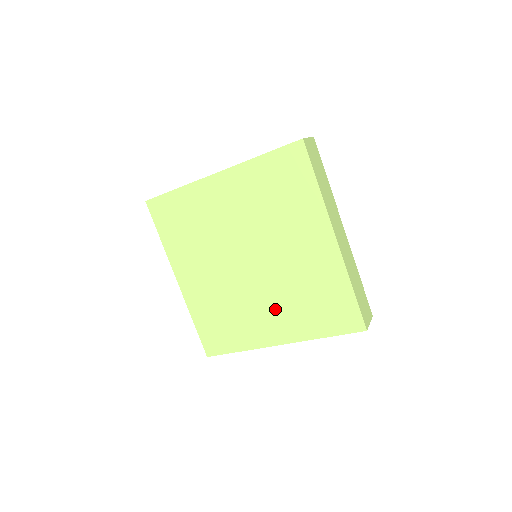
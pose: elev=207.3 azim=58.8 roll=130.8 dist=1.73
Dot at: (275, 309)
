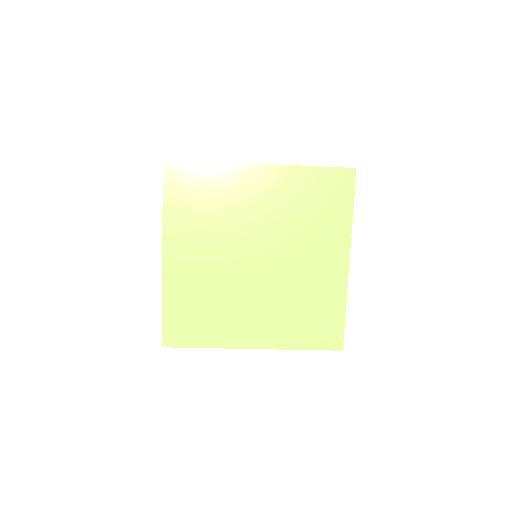
Dot at: (264, 312)
